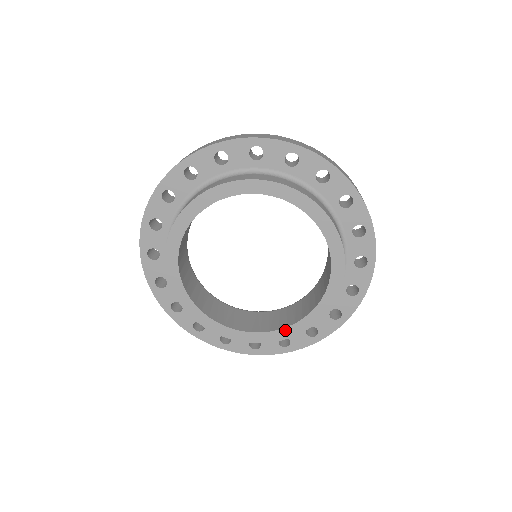
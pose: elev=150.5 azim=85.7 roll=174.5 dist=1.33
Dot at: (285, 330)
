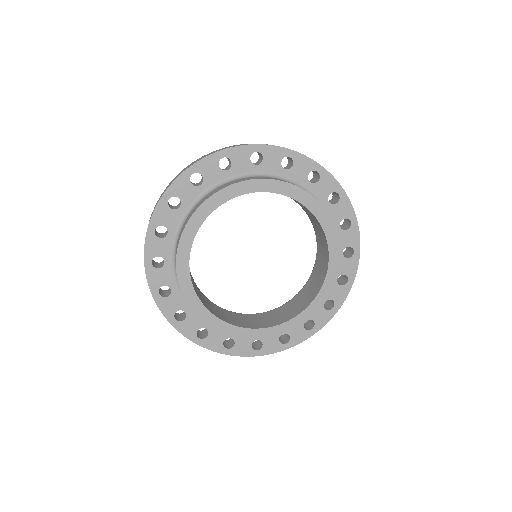
Dot at: (308, 309)
